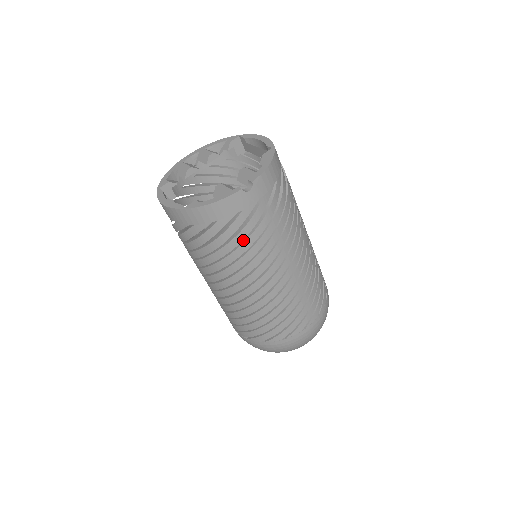
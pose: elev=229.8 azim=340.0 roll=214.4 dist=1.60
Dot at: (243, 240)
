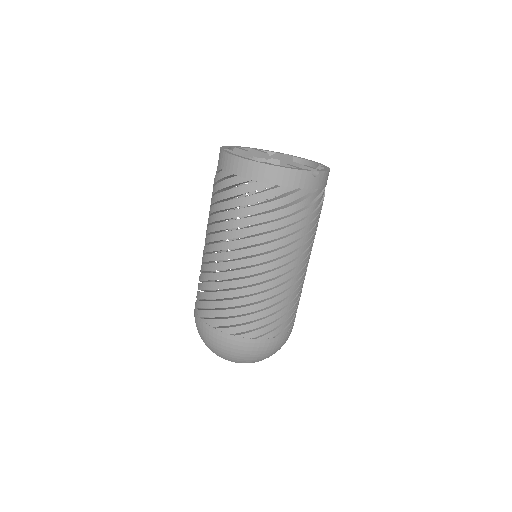
Dot at: (286, 216)
